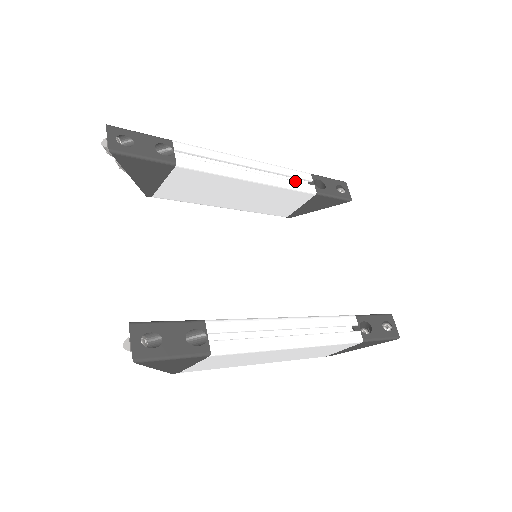
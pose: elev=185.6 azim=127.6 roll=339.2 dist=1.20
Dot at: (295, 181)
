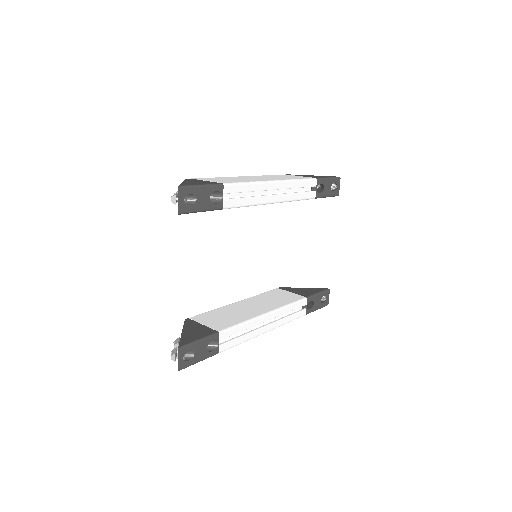
Dot at: (303, 192)
